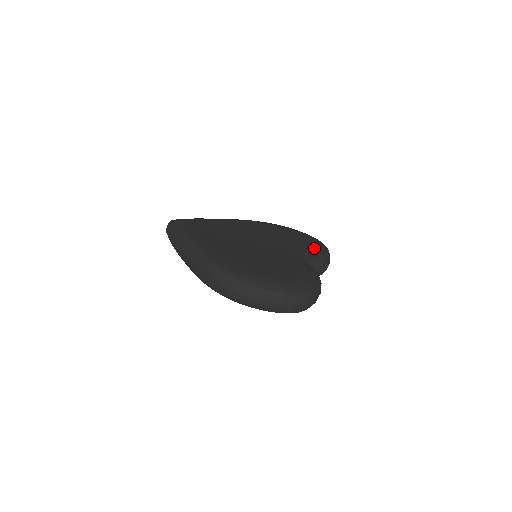
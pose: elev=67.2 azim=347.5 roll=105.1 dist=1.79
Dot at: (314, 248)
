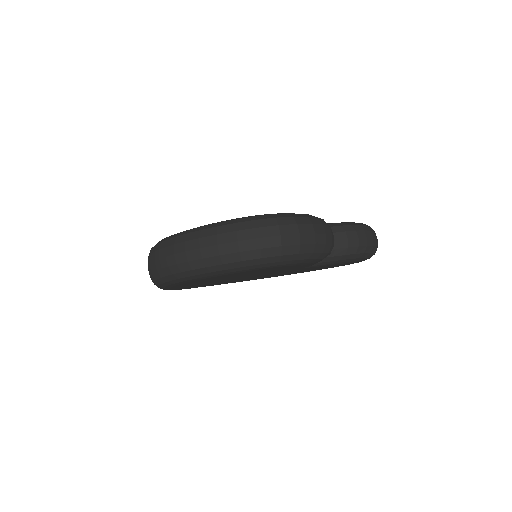
Dot at: occluded
